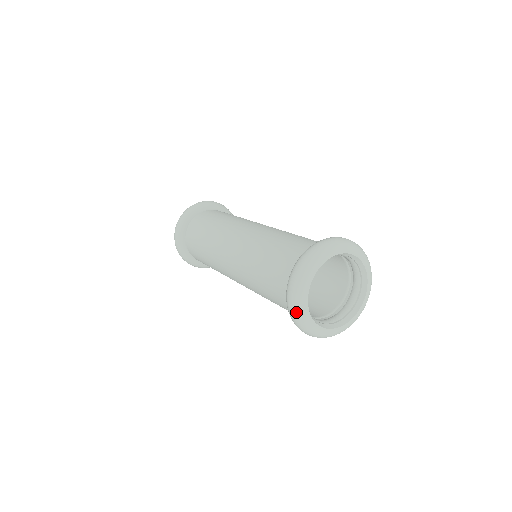
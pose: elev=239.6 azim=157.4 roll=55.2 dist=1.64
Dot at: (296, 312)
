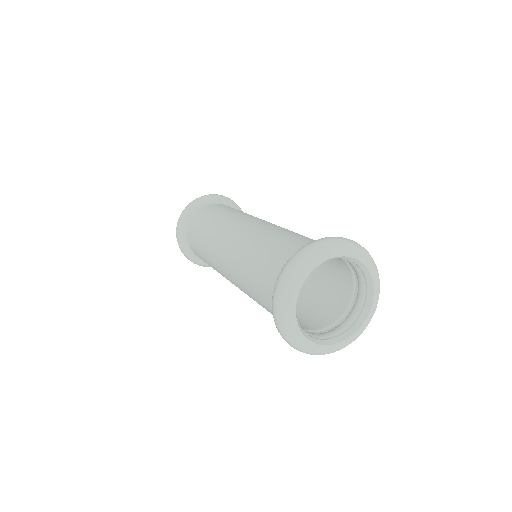
Dot at: (283, 327)
